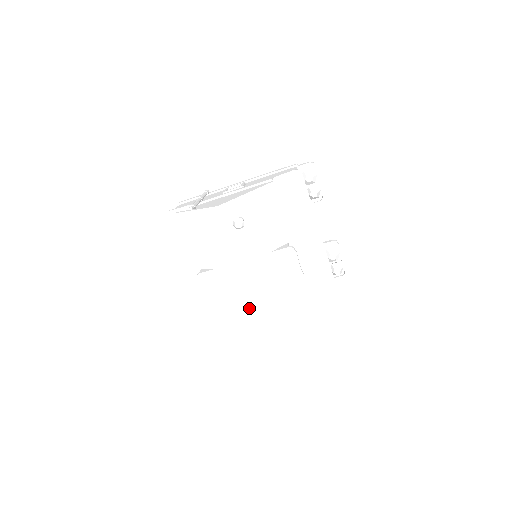
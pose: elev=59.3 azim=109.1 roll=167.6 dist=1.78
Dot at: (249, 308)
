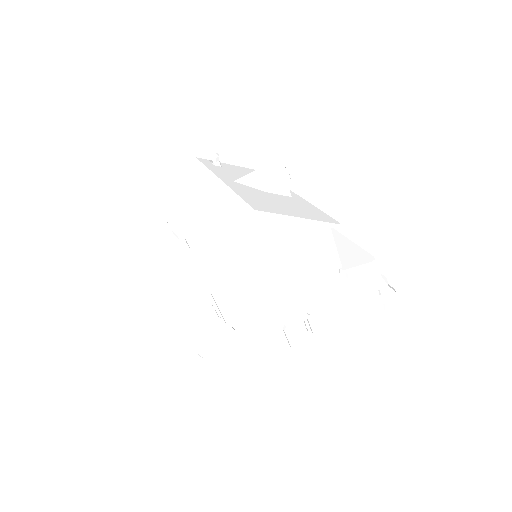
Dot at: (223, 196)
